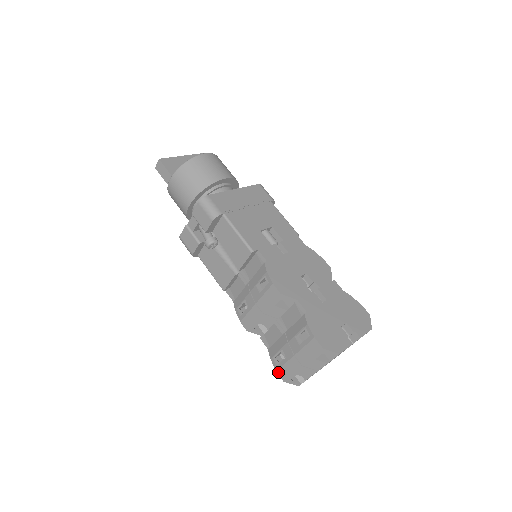
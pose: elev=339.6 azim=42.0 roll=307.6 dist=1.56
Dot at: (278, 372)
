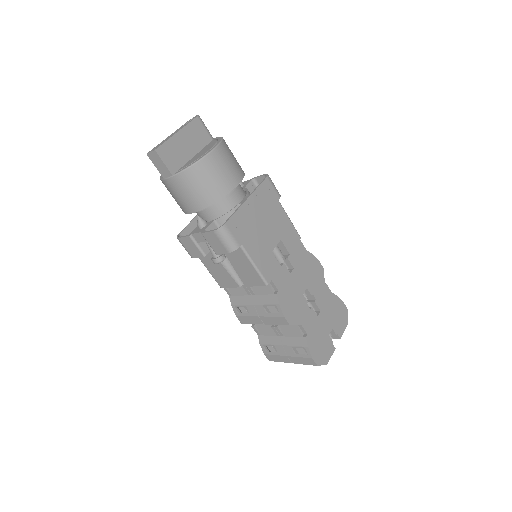
Dot at: (266, 355)
